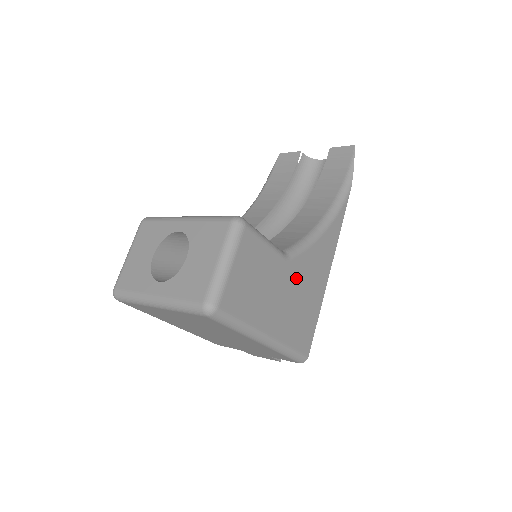
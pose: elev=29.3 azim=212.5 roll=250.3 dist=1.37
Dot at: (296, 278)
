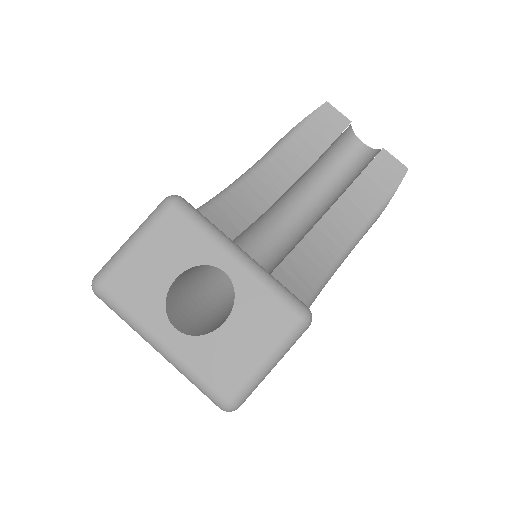
Dot at: occluded
